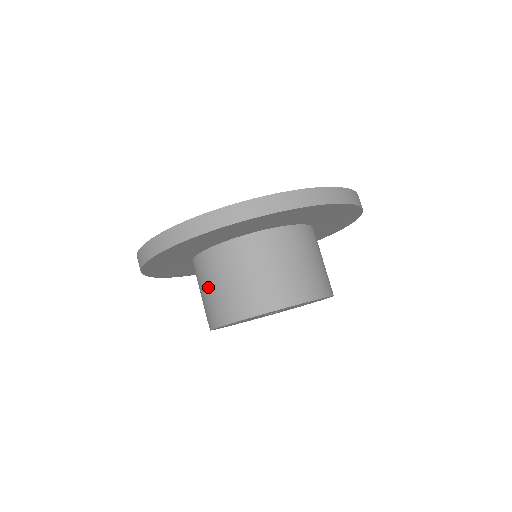
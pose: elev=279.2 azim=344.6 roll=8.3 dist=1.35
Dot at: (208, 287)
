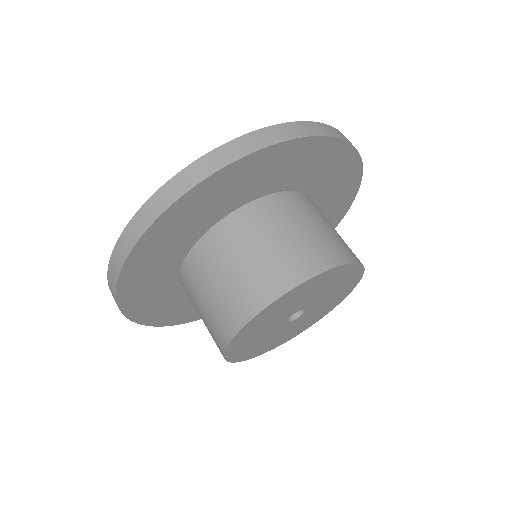
Dot at: (200, 305)
